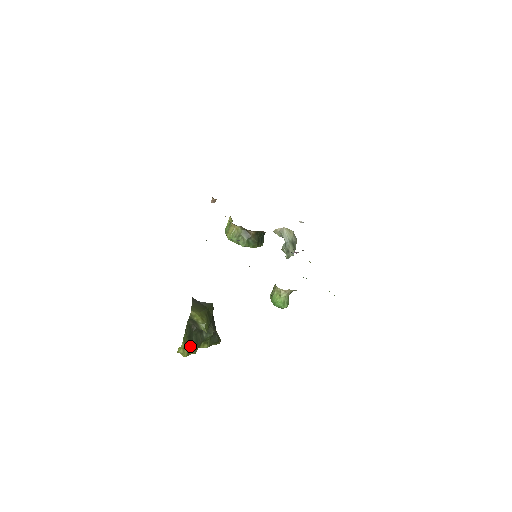
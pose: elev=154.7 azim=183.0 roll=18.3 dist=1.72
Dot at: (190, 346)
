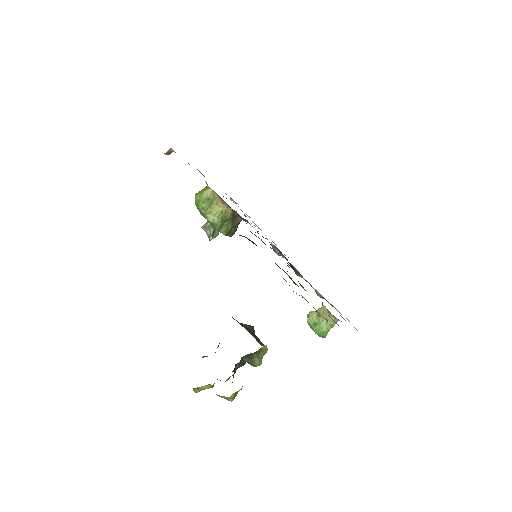
Dot at: occluded
